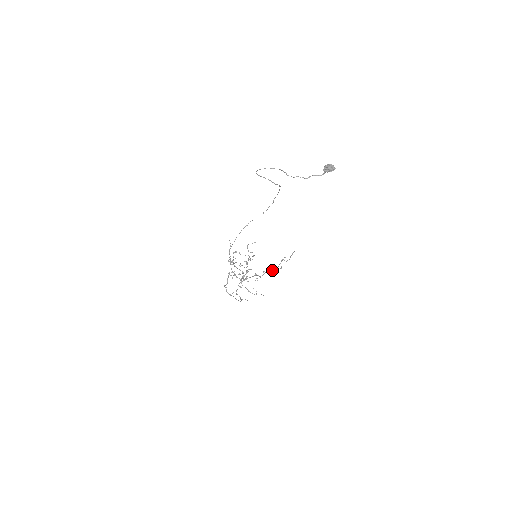
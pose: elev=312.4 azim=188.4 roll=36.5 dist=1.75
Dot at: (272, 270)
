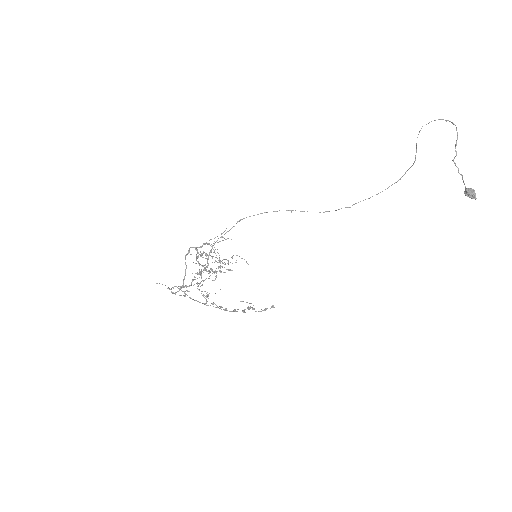
Dot at: occluded
